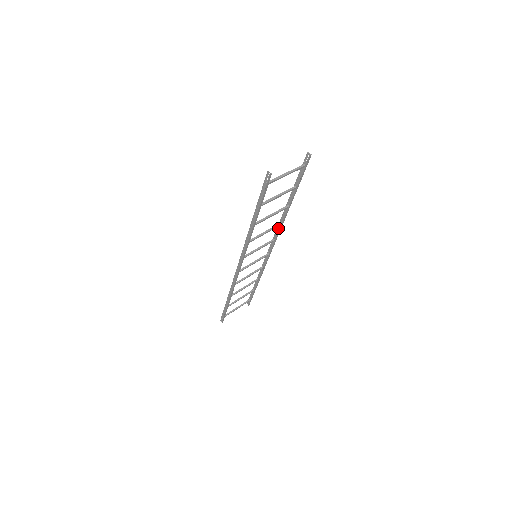
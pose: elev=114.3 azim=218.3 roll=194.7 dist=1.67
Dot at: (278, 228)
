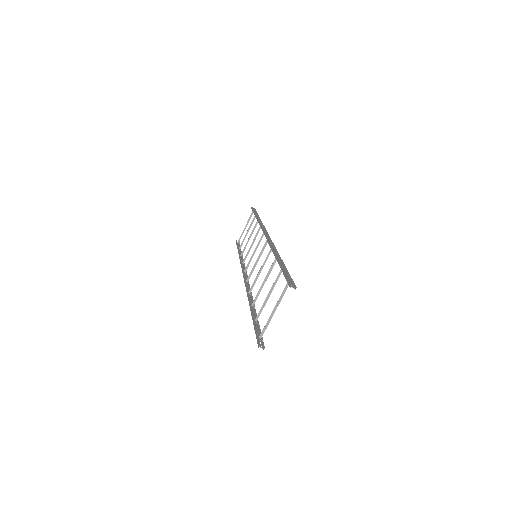
Dot at: occluded
